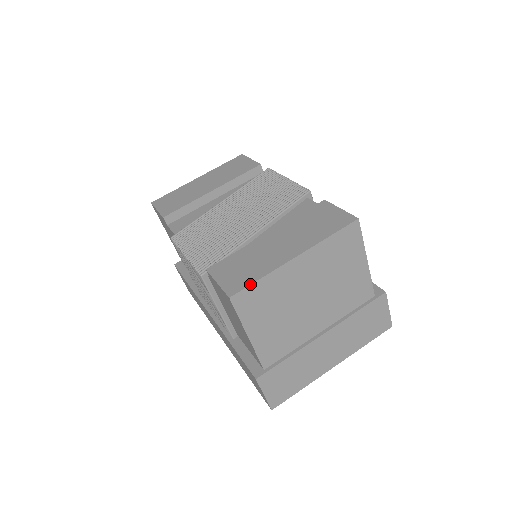
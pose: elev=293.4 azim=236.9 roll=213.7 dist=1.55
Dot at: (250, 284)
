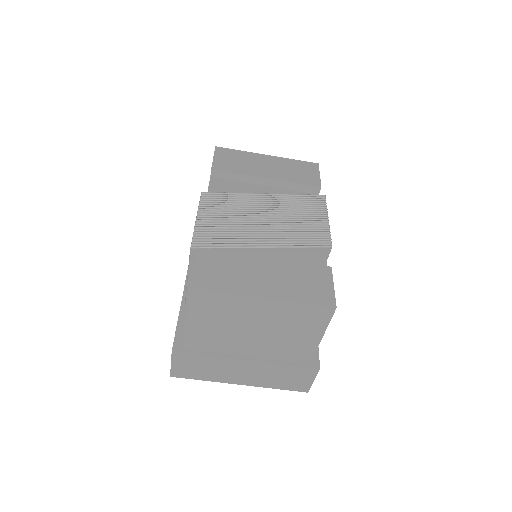
Dot at: (213, 290)
